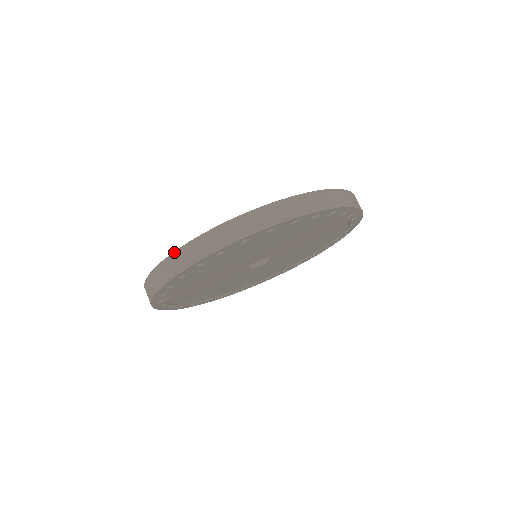
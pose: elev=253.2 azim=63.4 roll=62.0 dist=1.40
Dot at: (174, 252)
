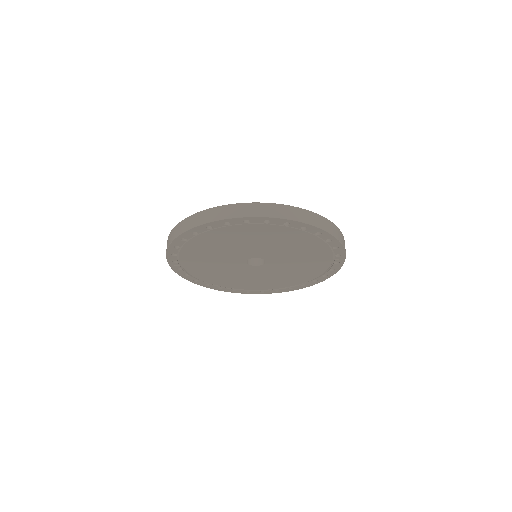
Dot at: (215, 207)
